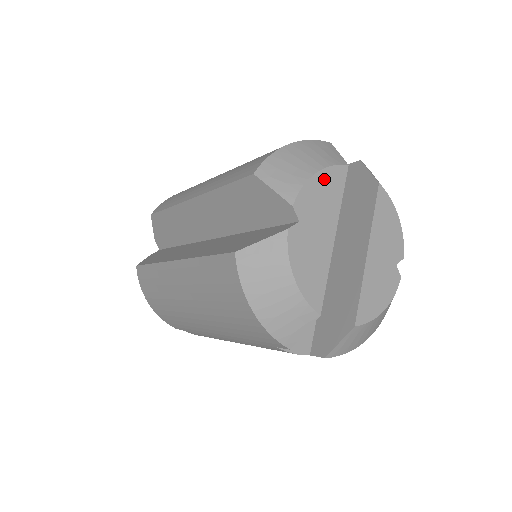
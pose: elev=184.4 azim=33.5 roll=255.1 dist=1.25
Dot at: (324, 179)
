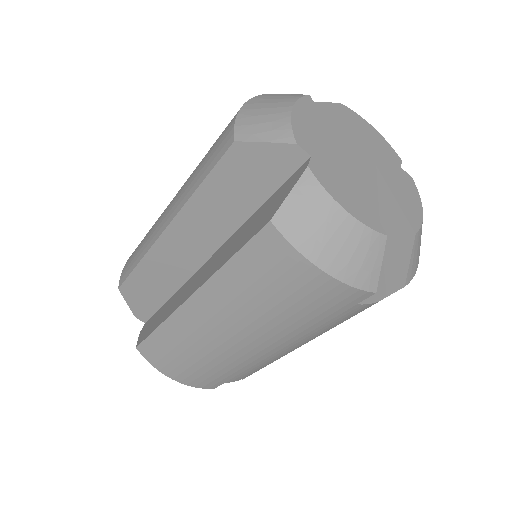
Dot at: (302, 112)
